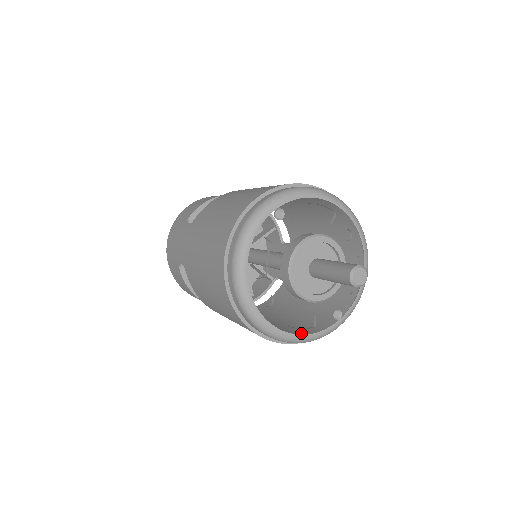
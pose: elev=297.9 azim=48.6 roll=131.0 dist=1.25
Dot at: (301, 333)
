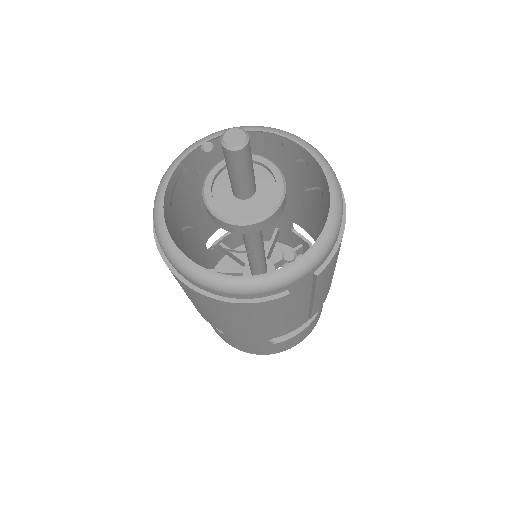
Dot at: occluded
